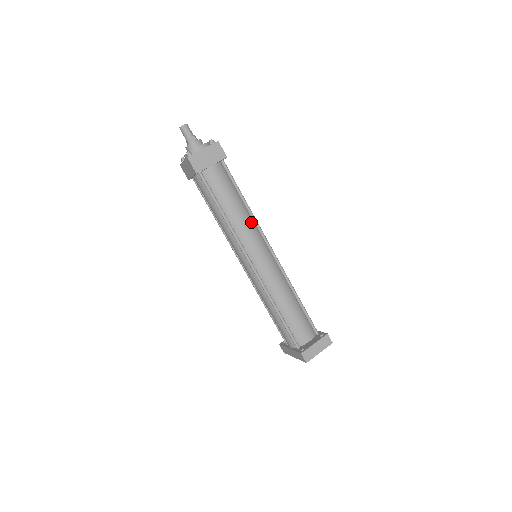
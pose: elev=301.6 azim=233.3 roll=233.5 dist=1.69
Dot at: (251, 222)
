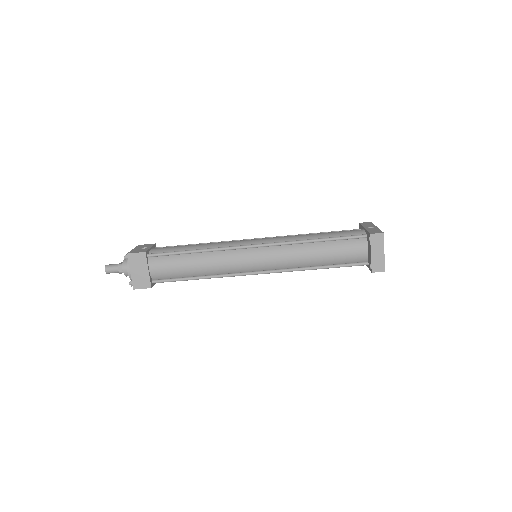
Dot at: (218, 254)
